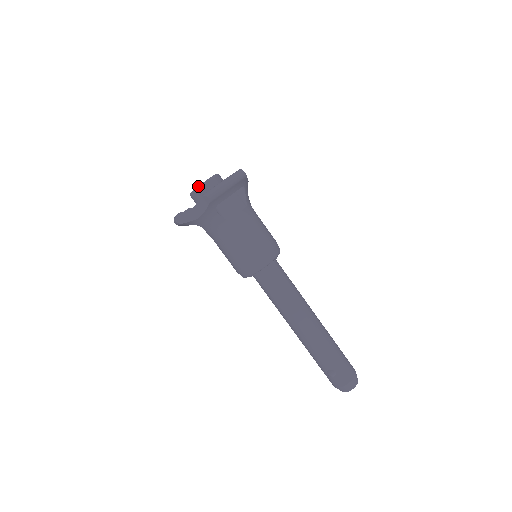
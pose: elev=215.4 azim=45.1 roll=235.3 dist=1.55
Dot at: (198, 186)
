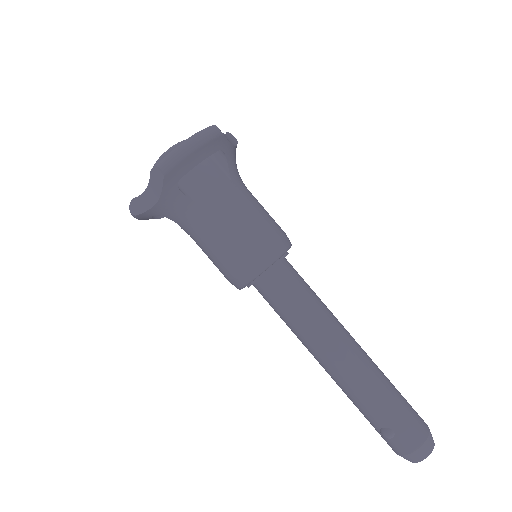
Dot at: occluded
